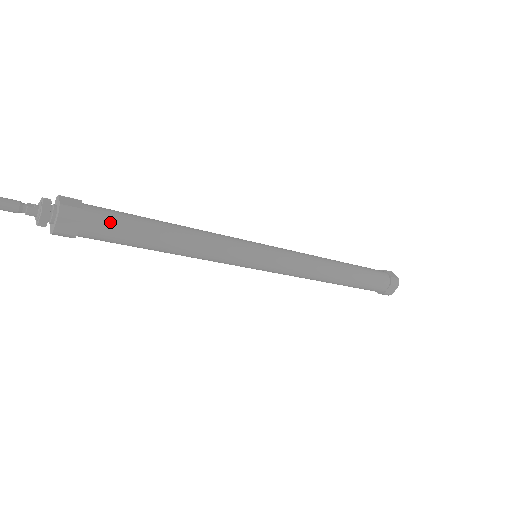
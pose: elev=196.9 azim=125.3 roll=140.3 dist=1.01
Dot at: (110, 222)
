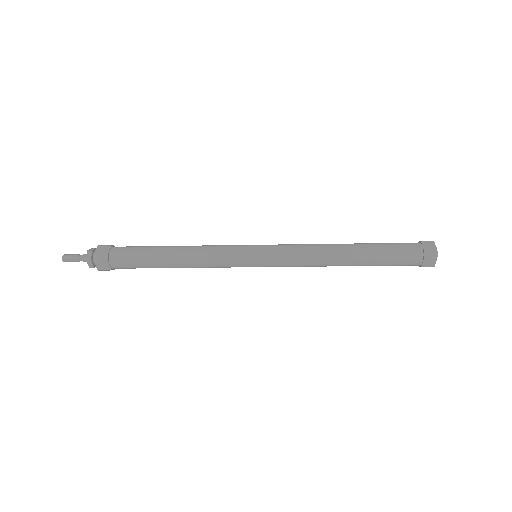
Dot at: (127, 258)
